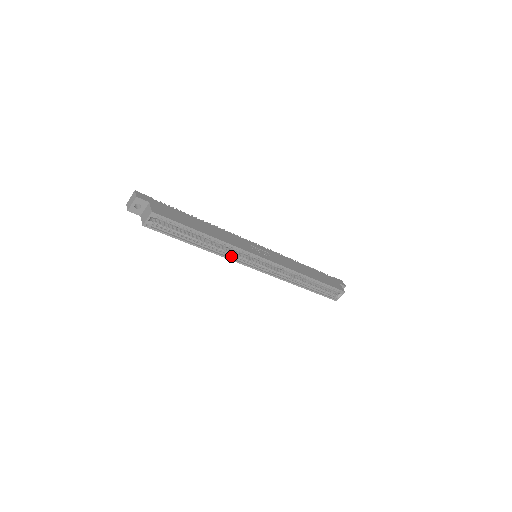
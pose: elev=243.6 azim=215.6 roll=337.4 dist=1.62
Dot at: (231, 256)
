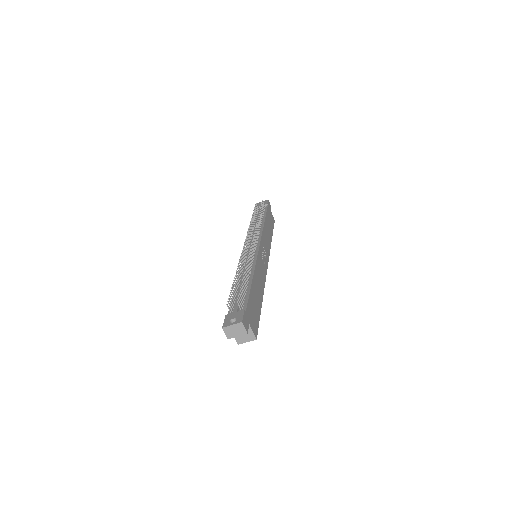
Dot at: occluded
